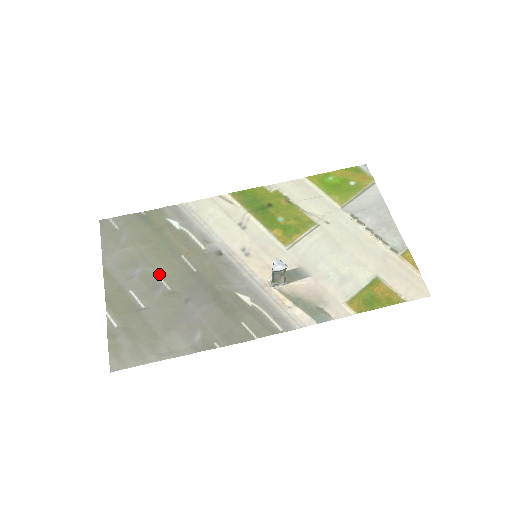
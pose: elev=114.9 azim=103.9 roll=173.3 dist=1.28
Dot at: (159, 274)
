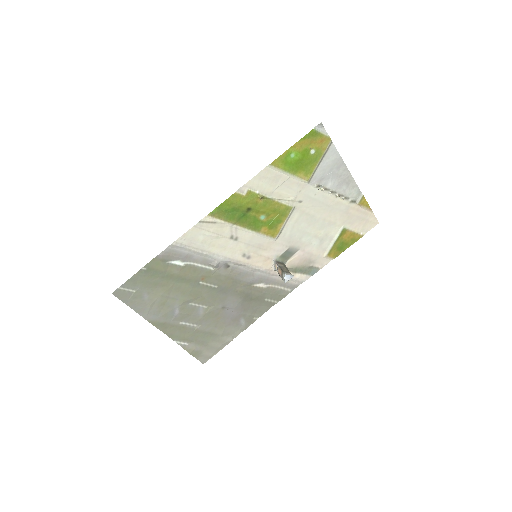
Dot at: (192, 303)
